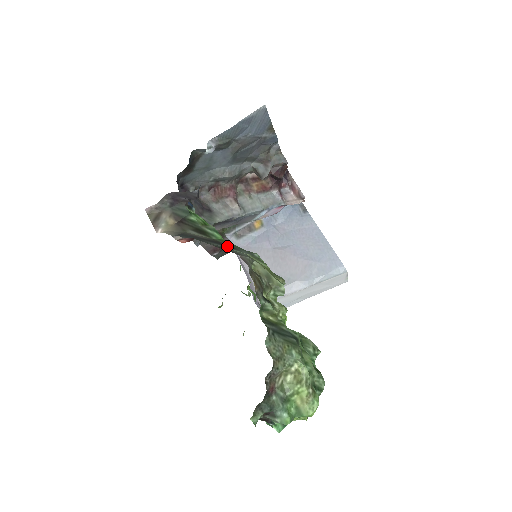
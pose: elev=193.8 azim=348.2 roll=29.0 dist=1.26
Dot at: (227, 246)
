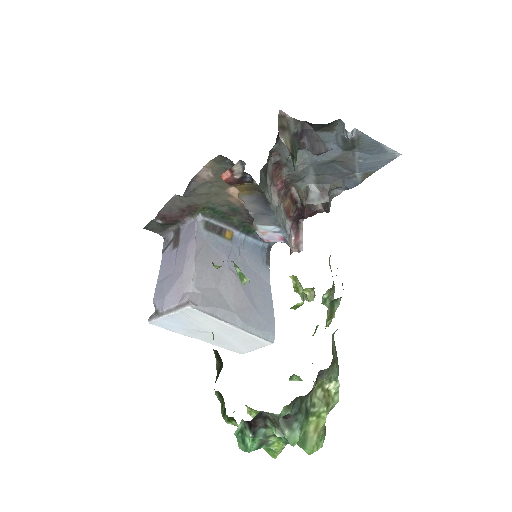
Dot at: occluded
